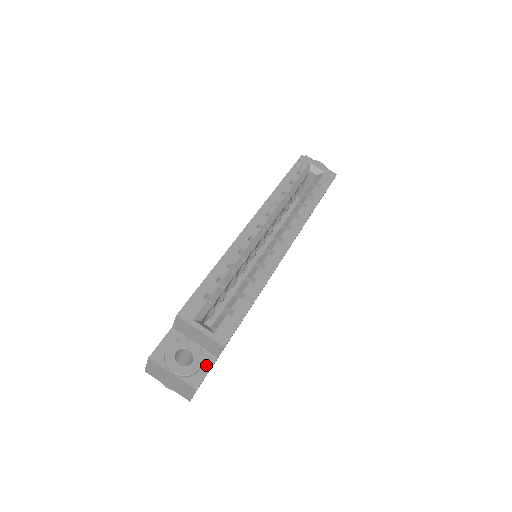
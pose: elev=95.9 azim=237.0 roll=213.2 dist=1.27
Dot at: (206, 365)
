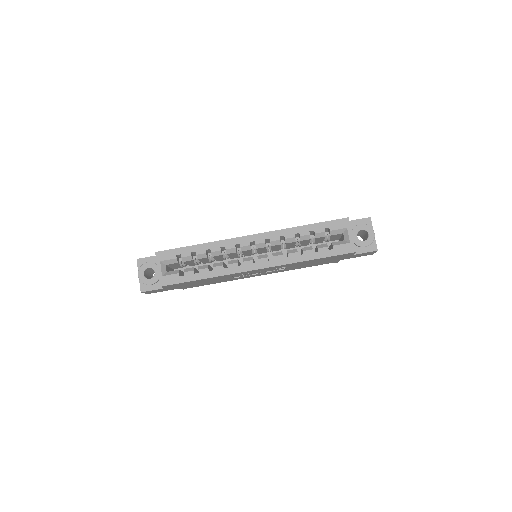
Dot at: (156, 286)
